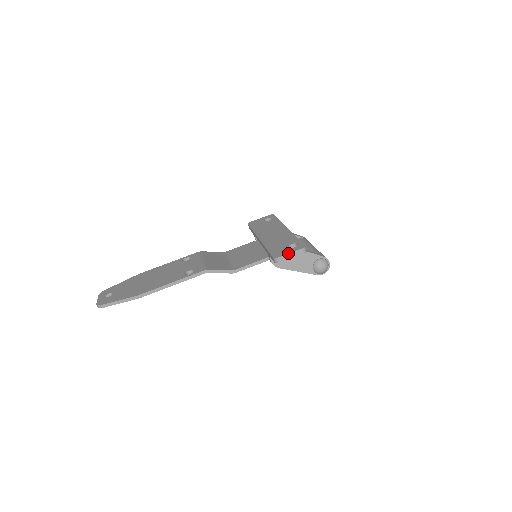
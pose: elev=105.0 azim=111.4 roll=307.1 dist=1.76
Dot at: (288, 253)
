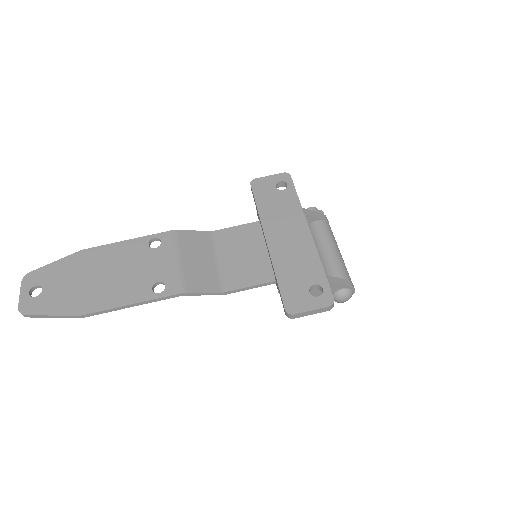
Dot at: (308, 310)
